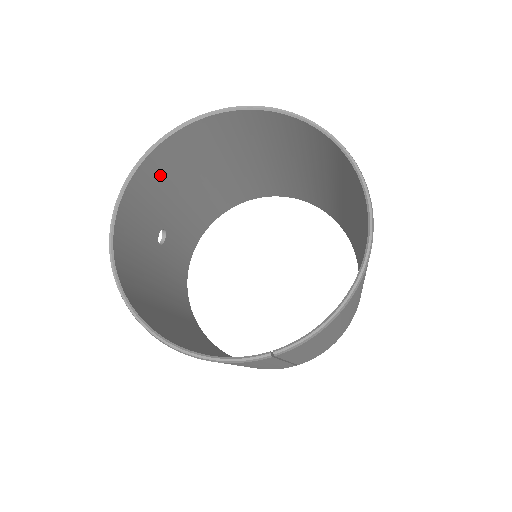
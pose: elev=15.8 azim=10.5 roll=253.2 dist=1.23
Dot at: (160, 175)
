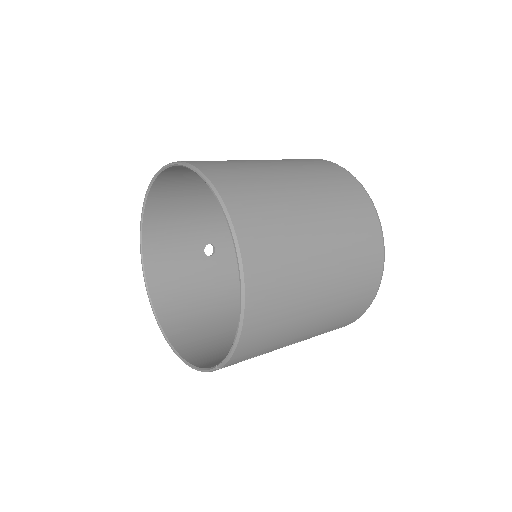
Dot at: (168, 221)
